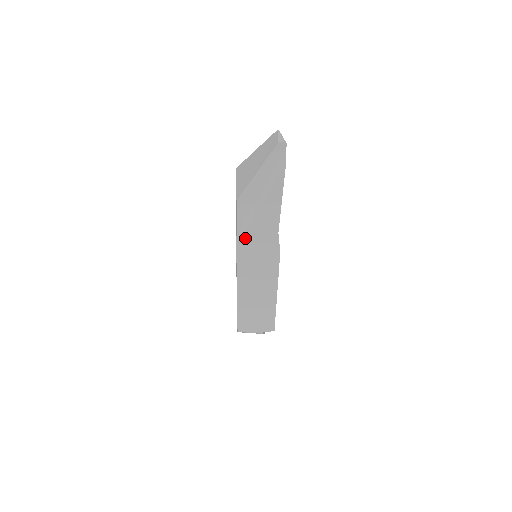
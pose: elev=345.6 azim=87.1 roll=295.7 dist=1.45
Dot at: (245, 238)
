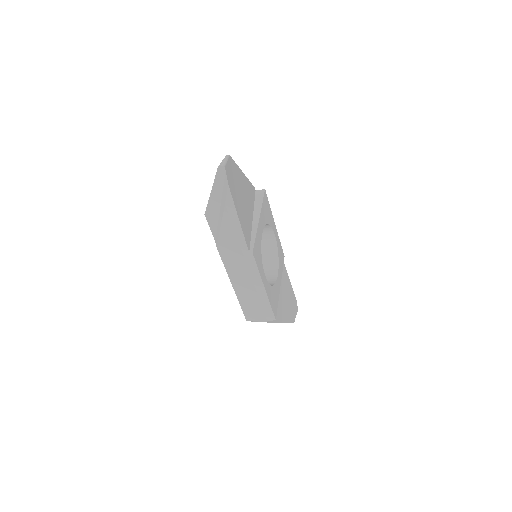
Dot at: (221, 244)
